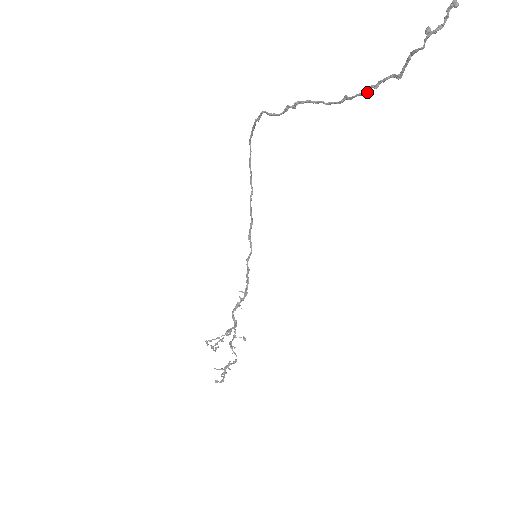
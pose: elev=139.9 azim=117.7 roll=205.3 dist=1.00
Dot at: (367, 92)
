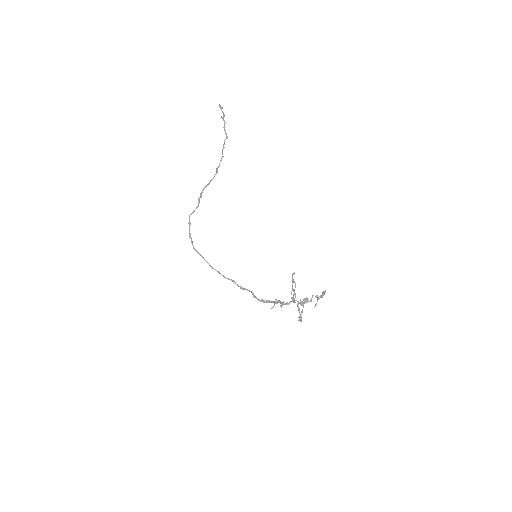
Dot at: occluded
